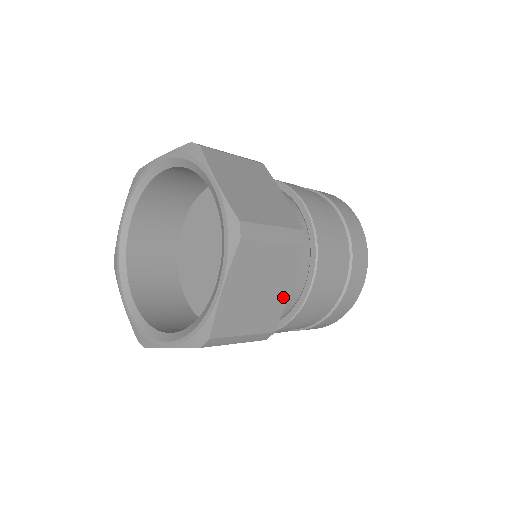
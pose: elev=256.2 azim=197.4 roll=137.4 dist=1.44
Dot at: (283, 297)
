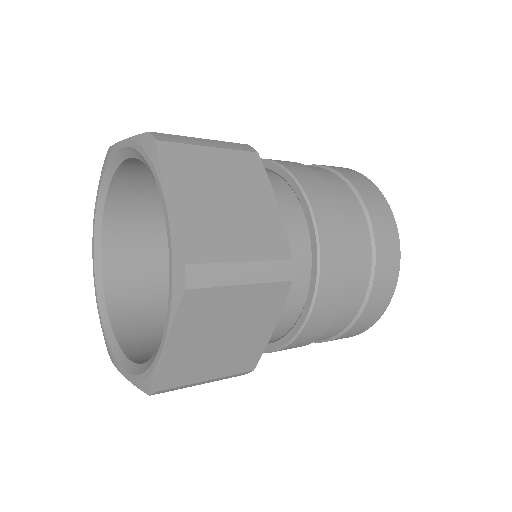
Dot at: (263, 336)
